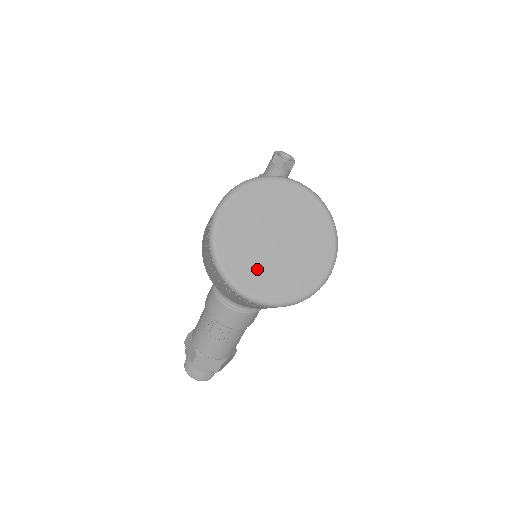
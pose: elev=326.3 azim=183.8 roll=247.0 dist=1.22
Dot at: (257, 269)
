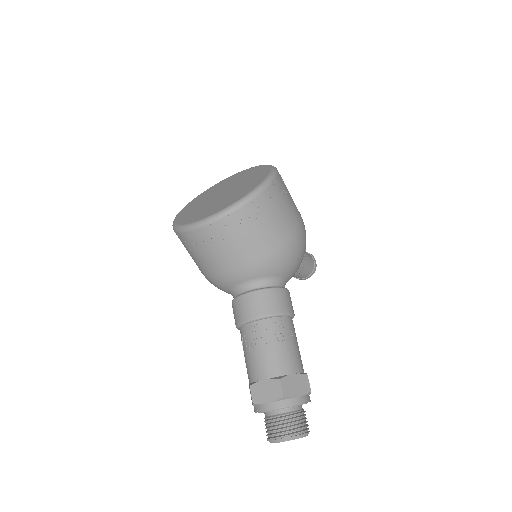
Dot at: (206, 210)
